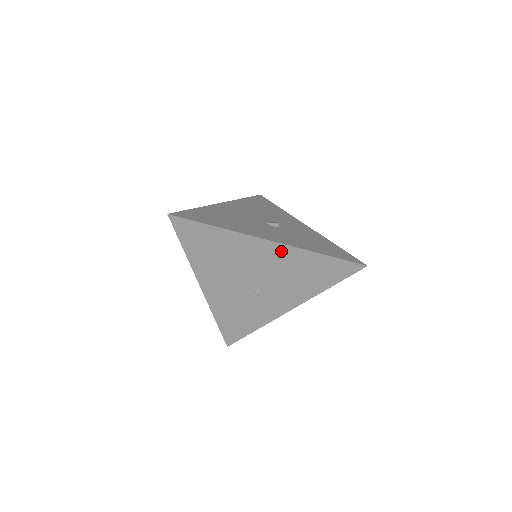
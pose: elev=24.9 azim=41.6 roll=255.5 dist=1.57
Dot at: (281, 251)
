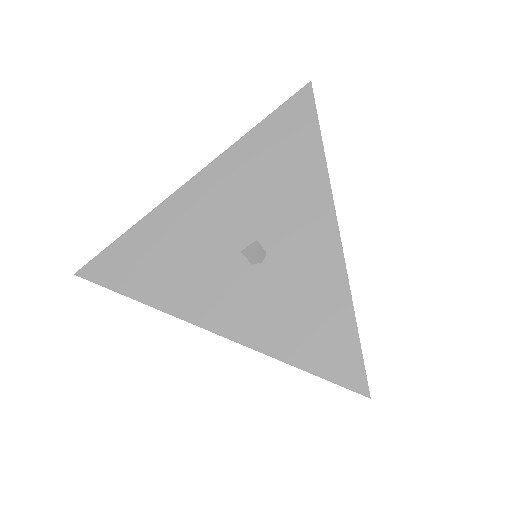
Dot at: occluded
